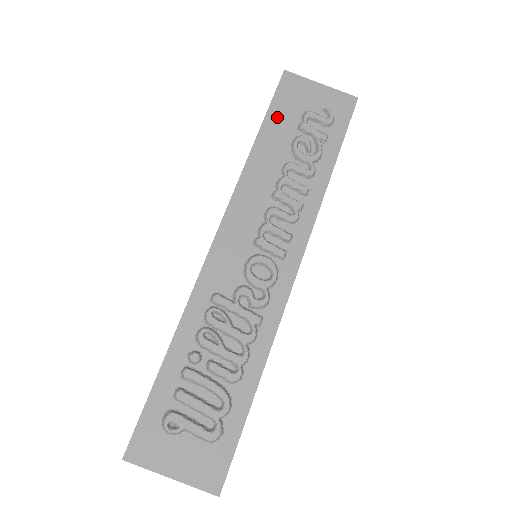
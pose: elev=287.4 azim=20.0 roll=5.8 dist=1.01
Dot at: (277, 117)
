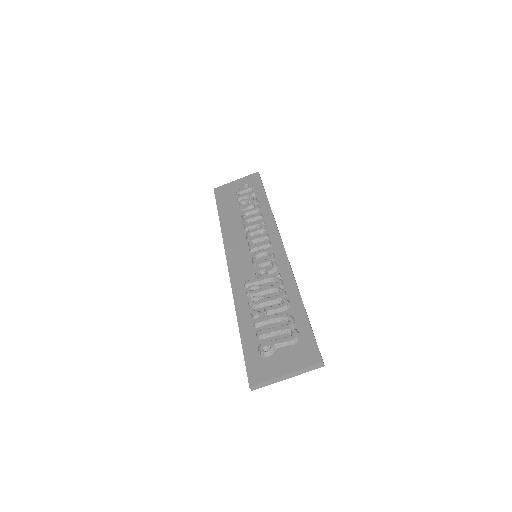
Dot at: (223, 204)
